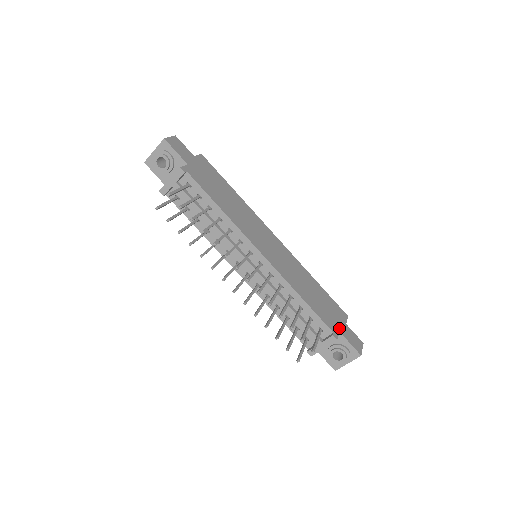
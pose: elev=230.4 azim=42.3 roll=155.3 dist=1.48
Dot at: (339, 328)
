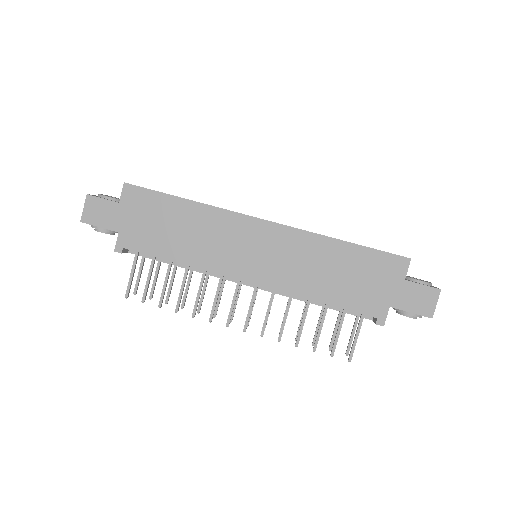
Dot at: (389, 301)
